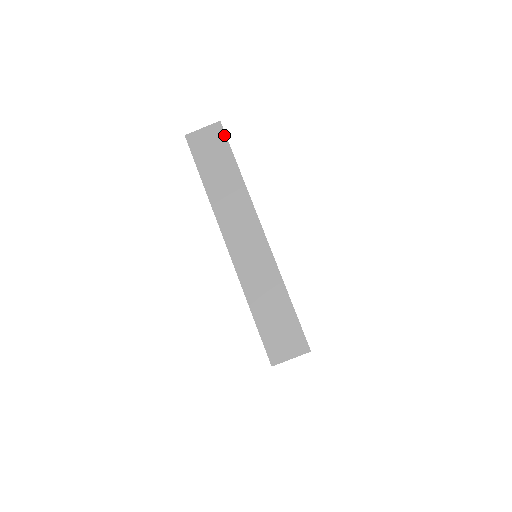
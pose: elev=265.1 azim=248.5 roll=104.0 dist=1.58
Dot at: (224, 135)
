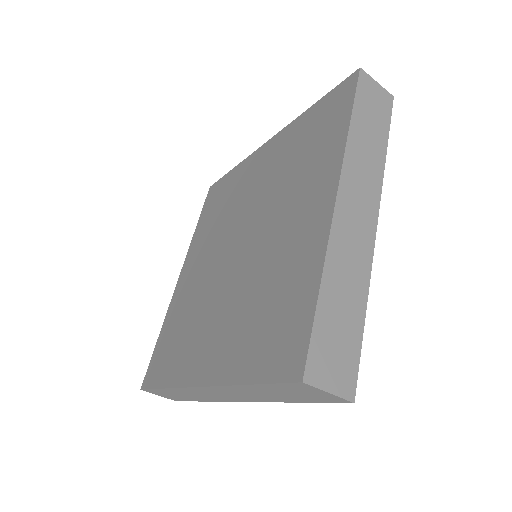
Dot at: (391, 109)
